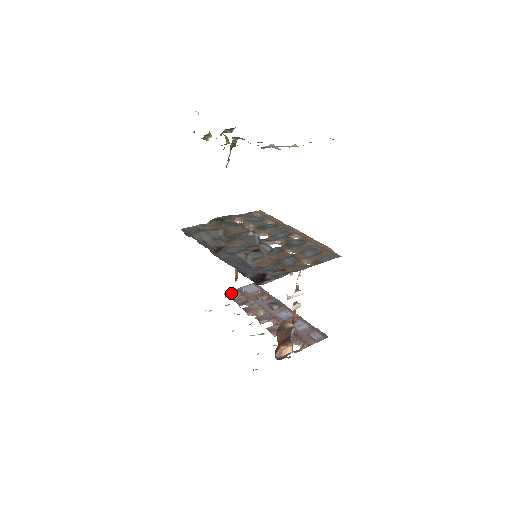
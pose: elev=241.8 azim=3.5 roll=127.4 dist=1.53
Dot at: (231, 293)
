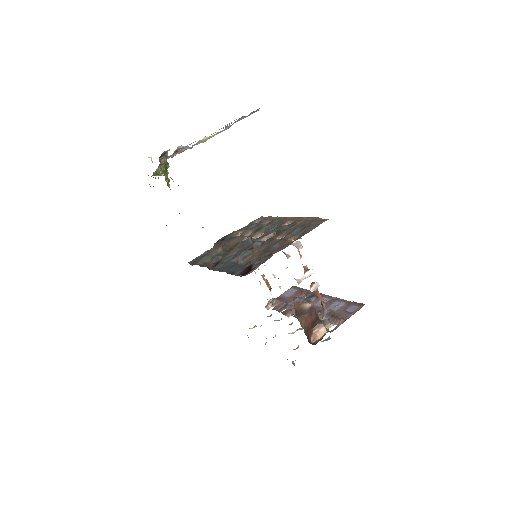
Dot at: (271, 304)
